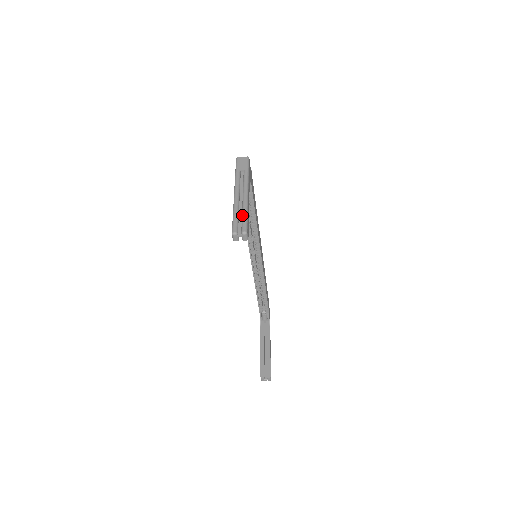
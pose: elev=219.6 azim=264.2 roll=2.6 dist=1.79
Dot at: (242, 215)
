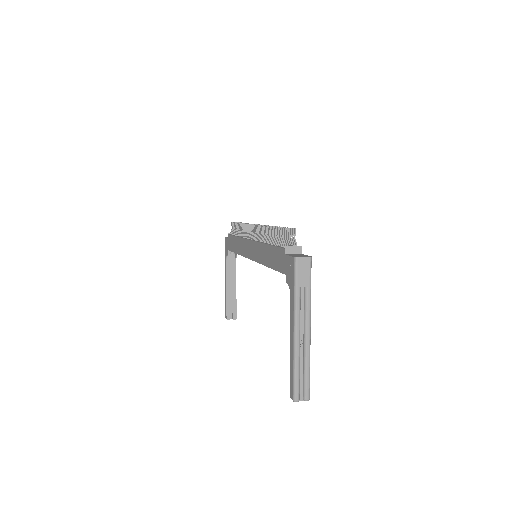
Dot at: (305, 373)
